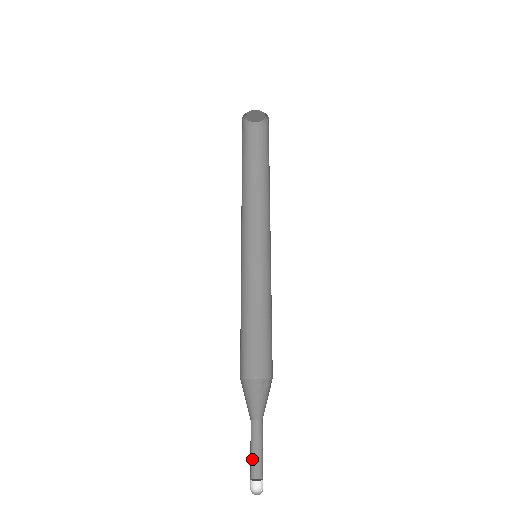
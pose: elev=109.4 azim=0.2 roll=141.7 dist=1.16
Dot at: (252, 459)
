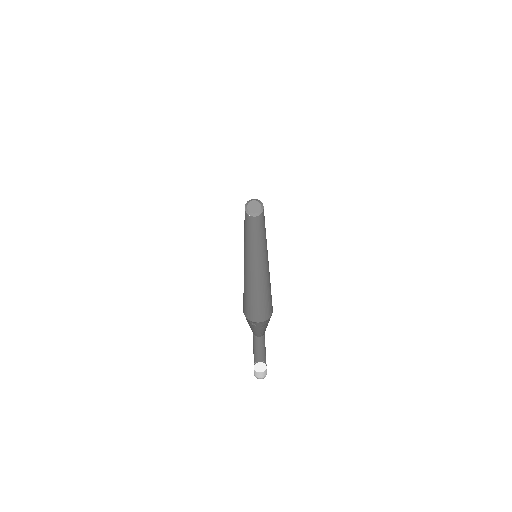
Dot at: occluded
